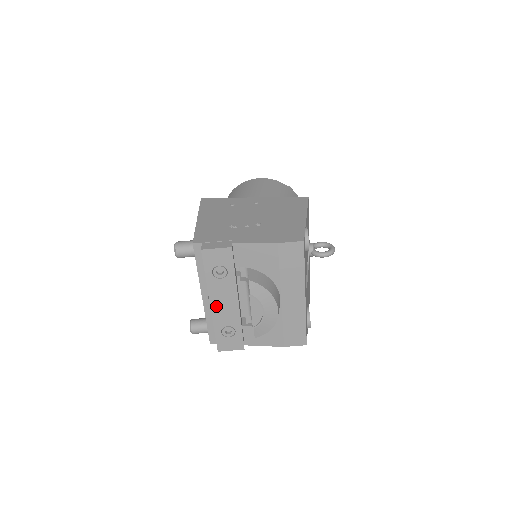
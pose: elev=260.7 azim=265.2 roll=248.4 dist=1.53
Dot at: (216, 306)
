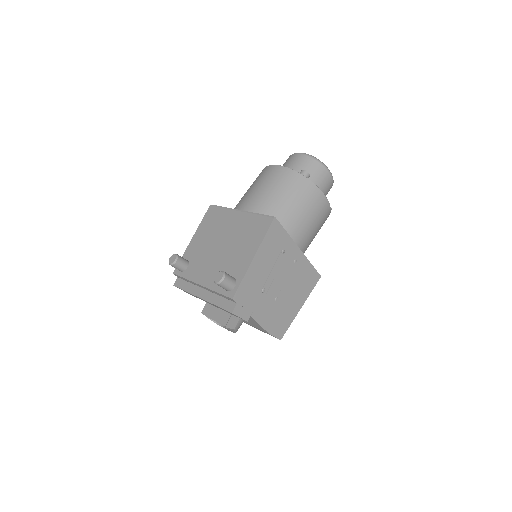
Dot at: (202, 299)
